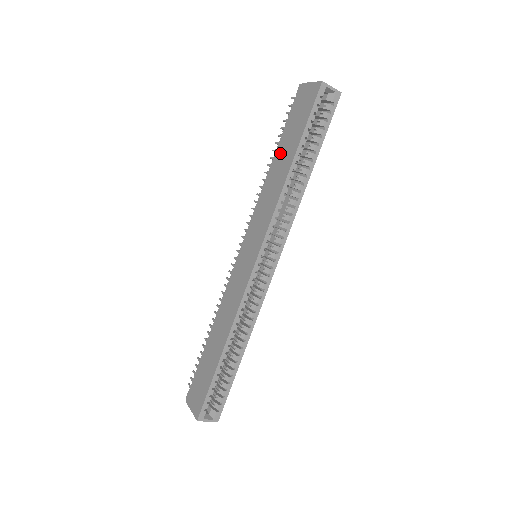
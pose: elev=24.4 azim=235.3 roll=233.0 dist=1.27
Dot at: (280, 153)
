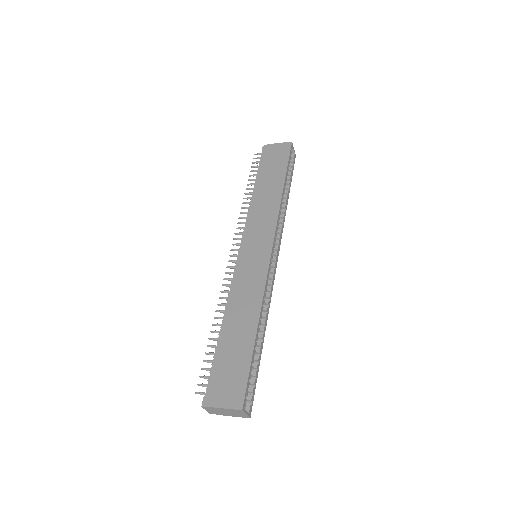
Dot at: (264, 182)
